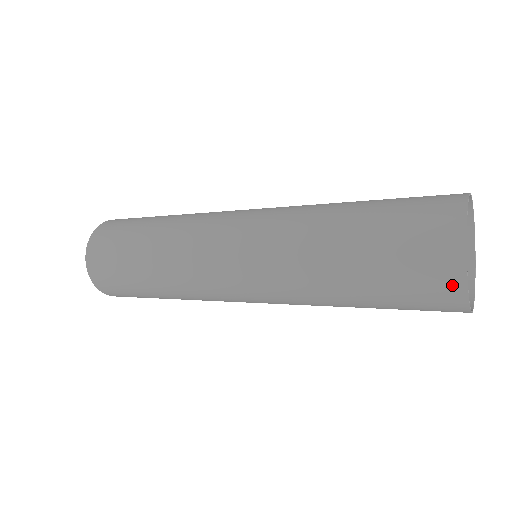
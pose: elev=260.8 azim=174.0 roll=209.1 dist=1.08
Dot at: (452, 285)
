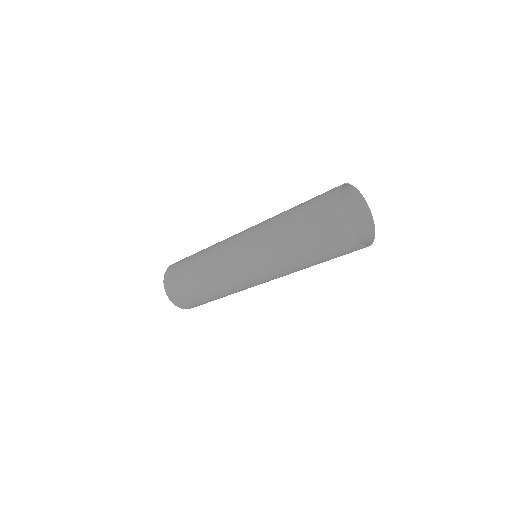
Dot at: (348, 242)
